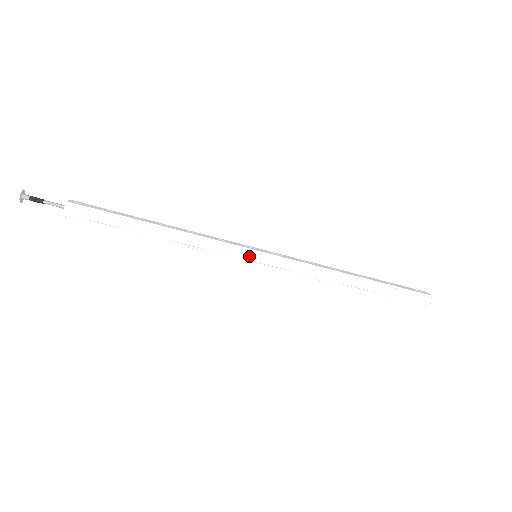
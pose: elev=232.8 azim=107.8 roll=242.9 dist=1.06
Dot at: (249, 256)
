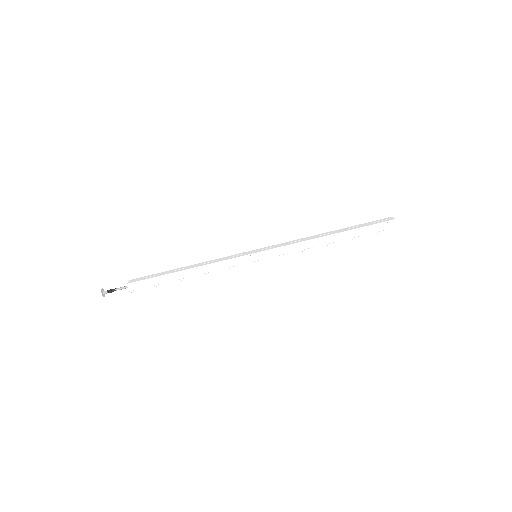
Dot at: (250, 259)
